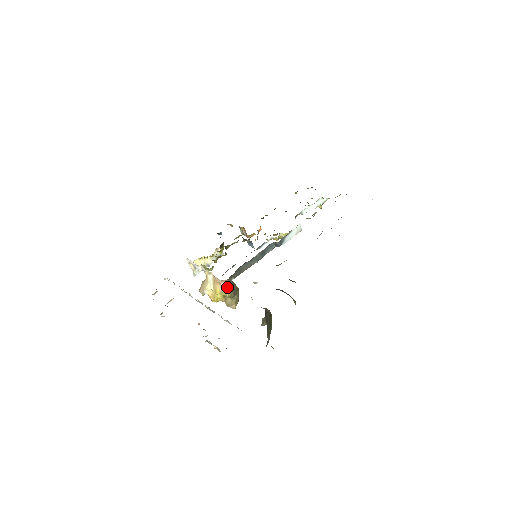
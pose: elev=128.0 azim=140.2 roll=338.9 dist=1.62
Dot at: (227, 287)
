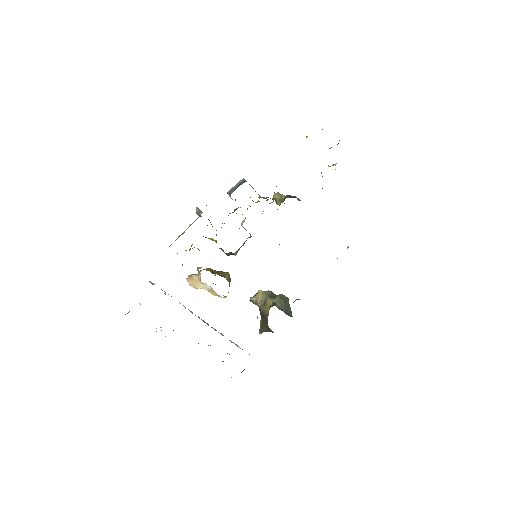
Dot at: occluded
